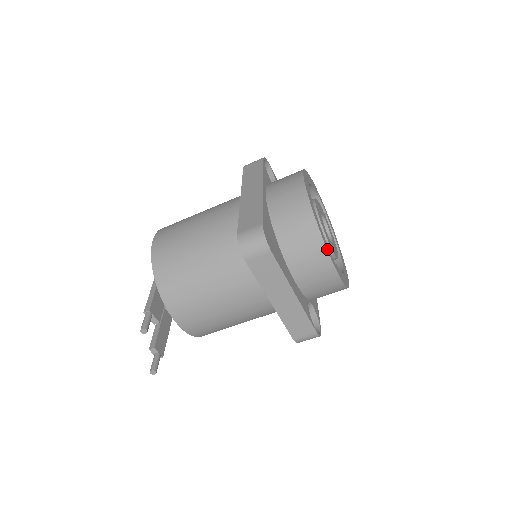
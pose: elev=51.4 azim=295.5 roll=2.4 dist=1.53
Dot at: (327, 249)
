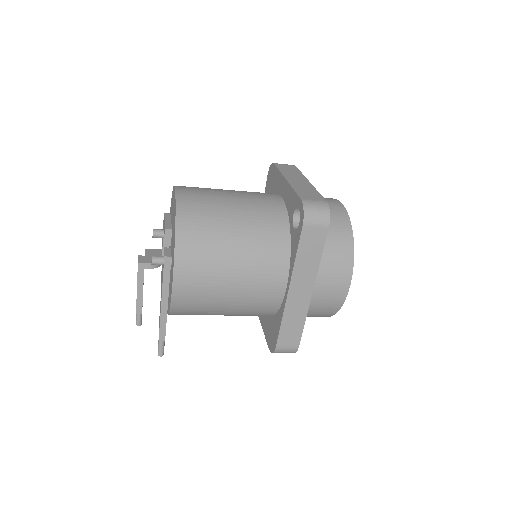
Dot at: occluded
